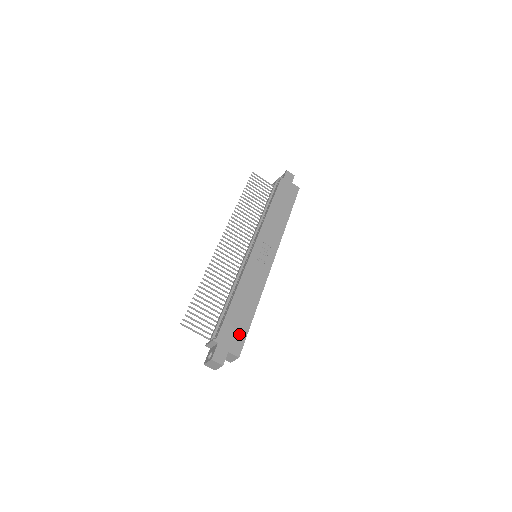
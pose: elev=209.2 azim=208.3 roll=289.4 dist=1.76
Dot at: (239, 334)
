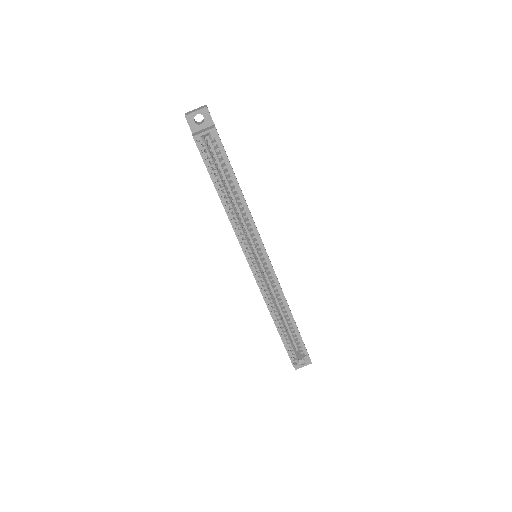
Dot at: occluded
